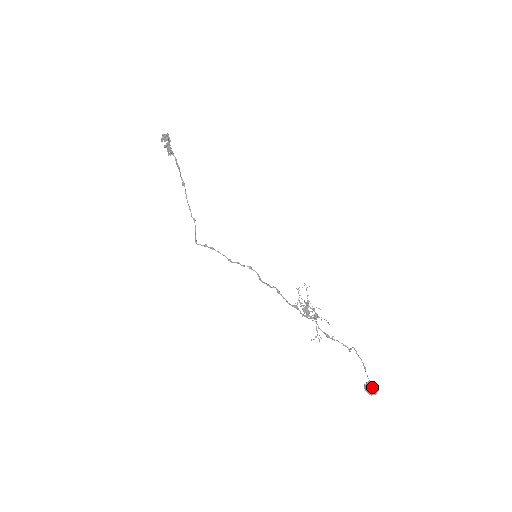
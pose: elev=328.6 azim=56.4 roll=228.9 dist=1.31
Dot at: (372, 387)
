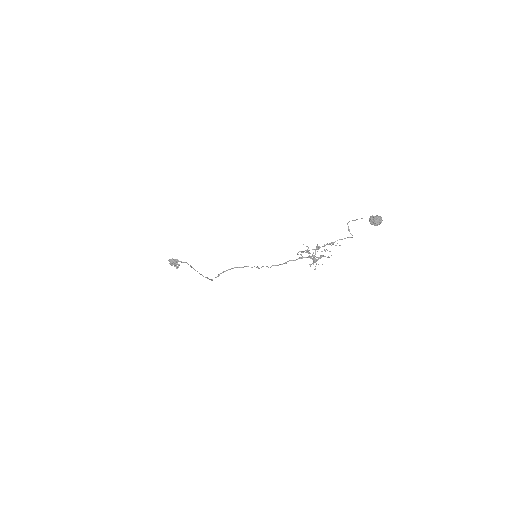
Dot at: (373, 216)
